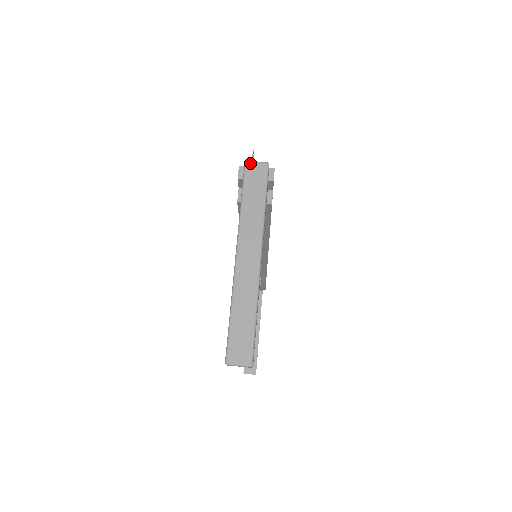
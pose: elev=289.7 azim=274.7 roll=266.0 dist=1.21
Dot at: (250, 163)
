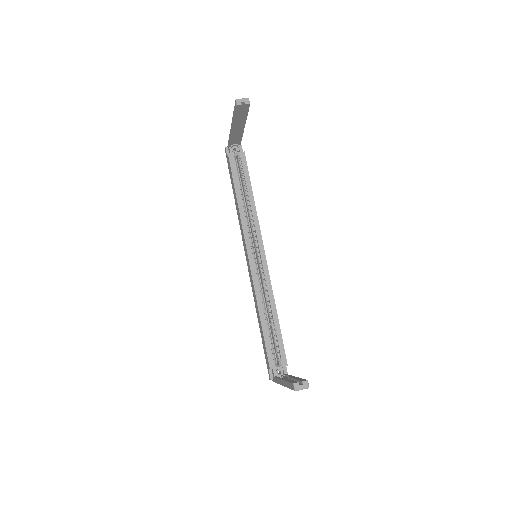
Dot at: occluded
